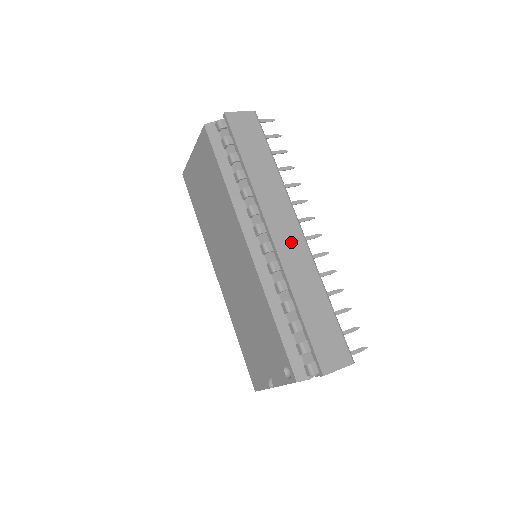
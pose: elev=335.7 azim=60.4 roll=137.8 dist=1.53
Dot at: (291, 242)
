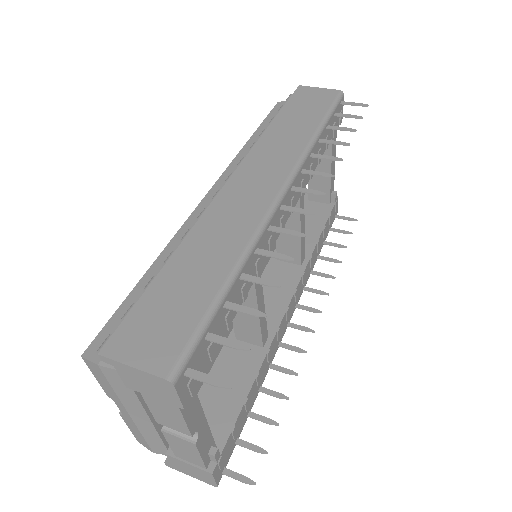
Dot at: (249, 195)
